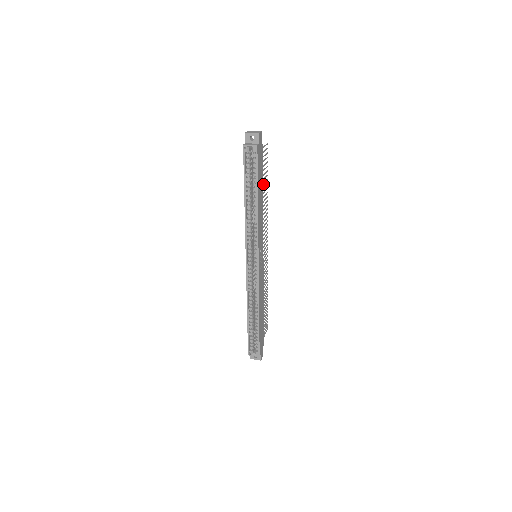
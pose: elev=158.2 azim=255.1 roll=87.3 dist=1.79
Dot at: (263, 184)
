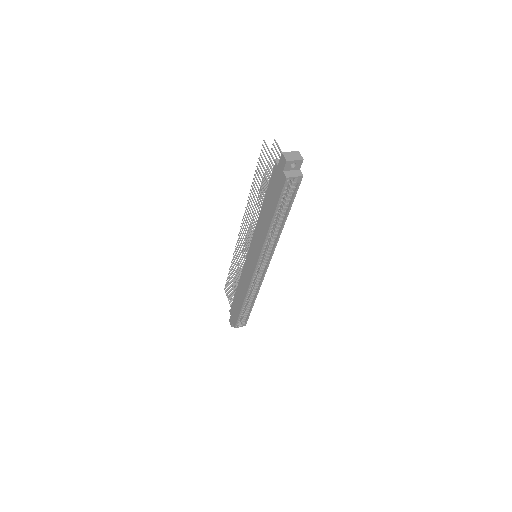
Dot at: occluded
